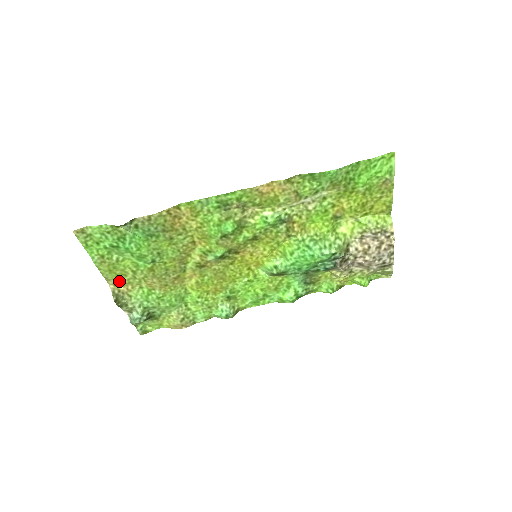
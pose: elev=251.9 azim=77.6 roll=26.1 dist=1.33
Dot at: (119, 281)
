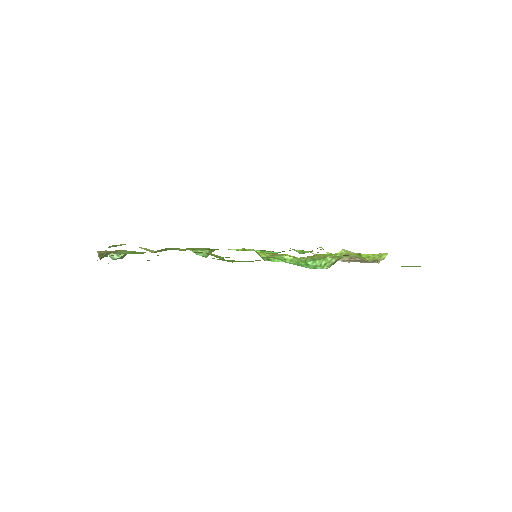
Dot at: occluded
